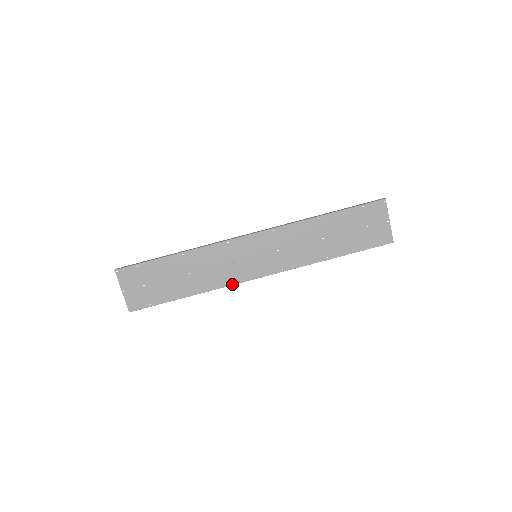
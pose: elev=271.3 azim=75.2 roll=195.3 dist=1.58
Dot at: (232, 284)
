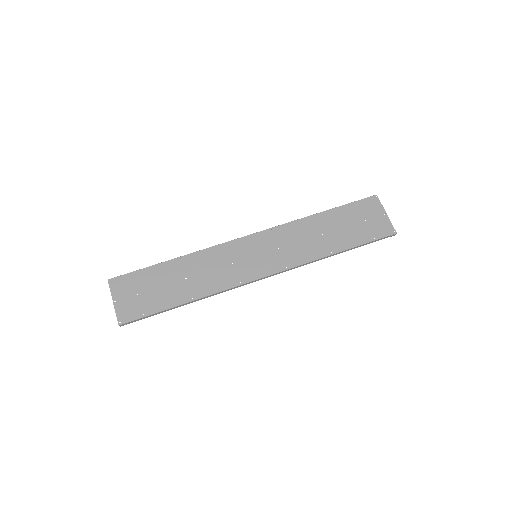
Dot at: (233, 286)
